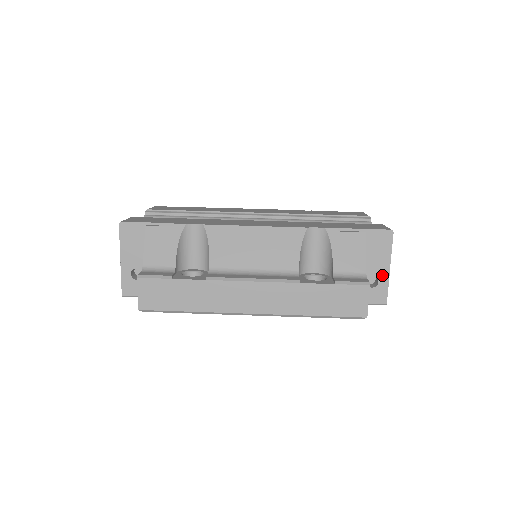
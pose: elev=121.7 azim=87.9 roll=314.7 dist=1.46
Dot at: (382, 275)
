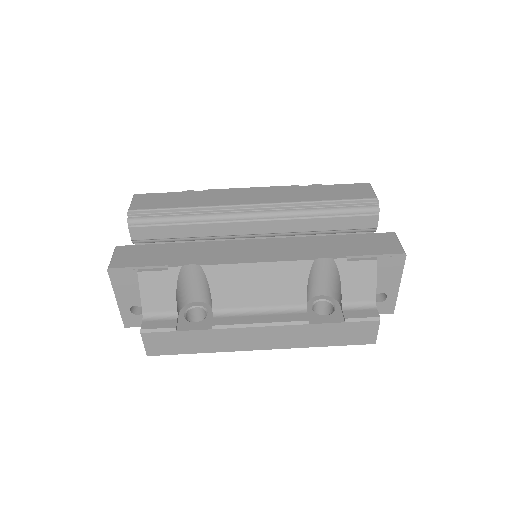
Dot at: (391, 292)
